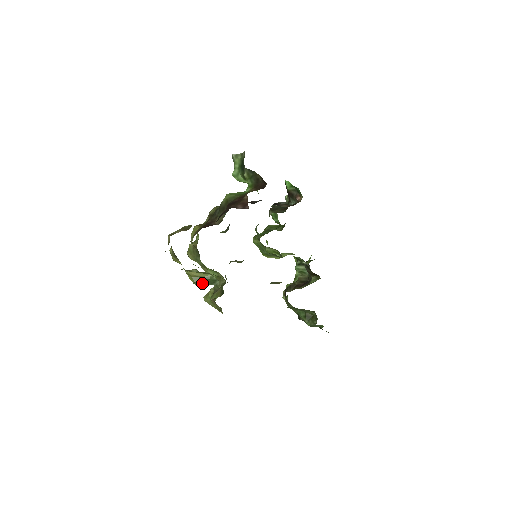
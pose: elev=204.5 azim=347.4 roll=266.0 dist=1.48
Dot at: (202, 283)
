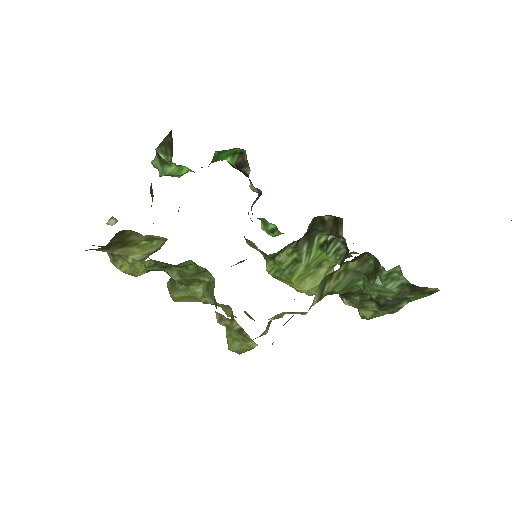
Dot at: (149, 255)
